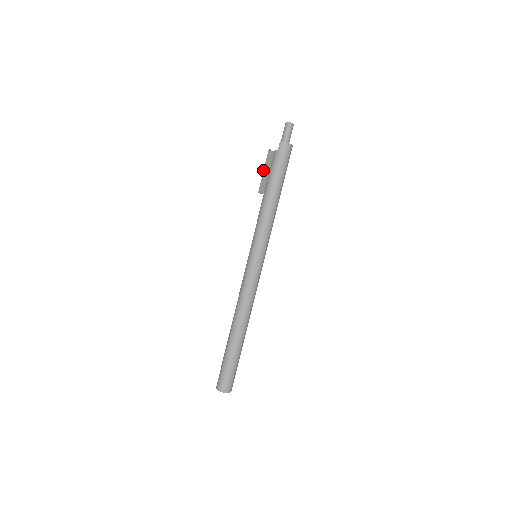
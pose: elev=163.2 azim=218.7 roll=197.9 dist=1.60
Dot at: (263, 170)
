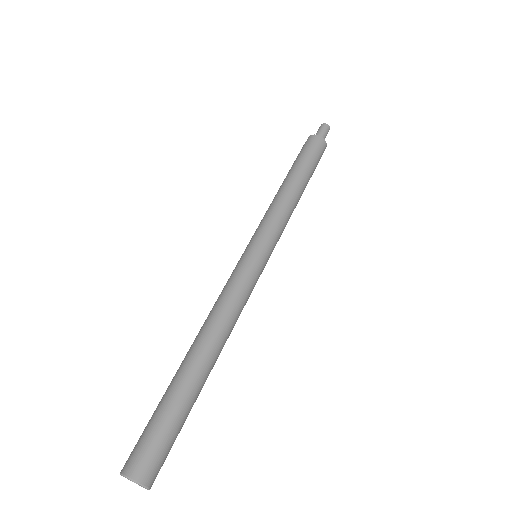
Dot at: occluded
